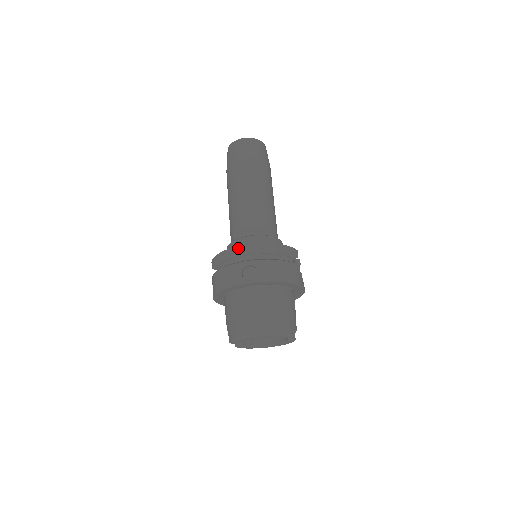
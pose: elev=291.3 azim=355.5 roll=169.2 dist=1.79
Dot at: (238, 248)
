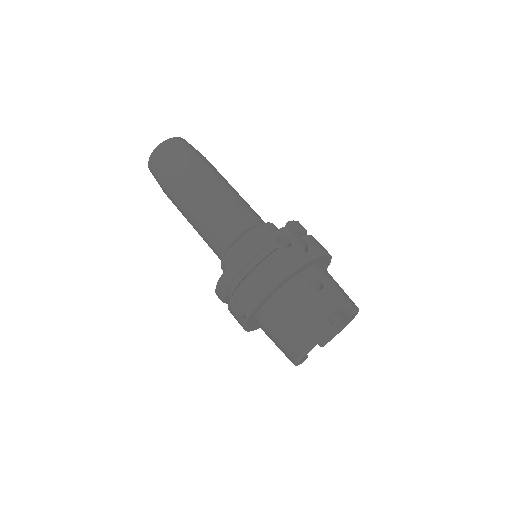
Dot at: (217, 291)
